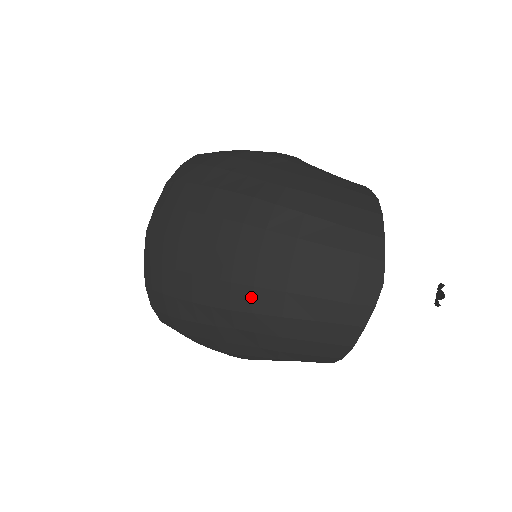
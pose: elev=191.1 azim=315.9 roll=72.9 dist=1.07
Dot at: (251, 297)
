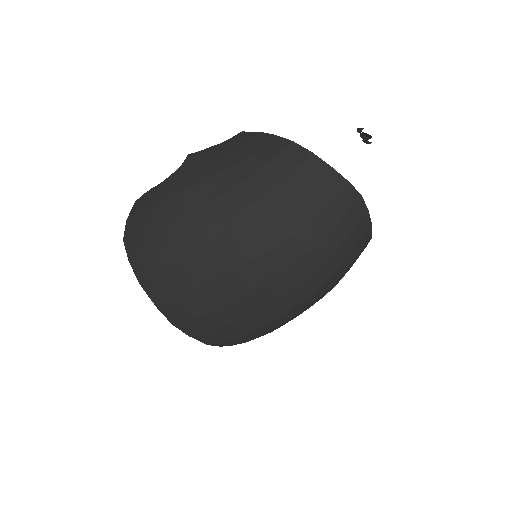
Dot at: (302, 291)
